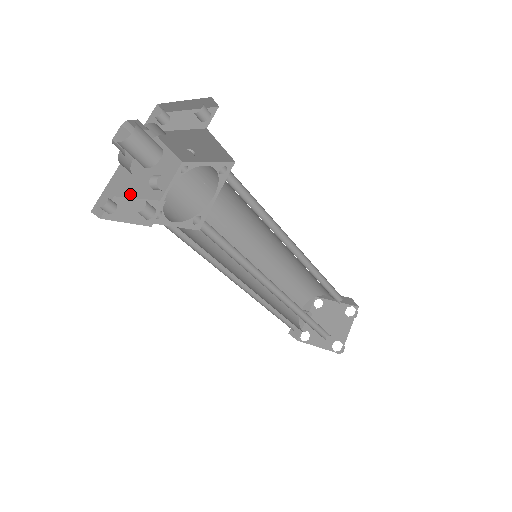
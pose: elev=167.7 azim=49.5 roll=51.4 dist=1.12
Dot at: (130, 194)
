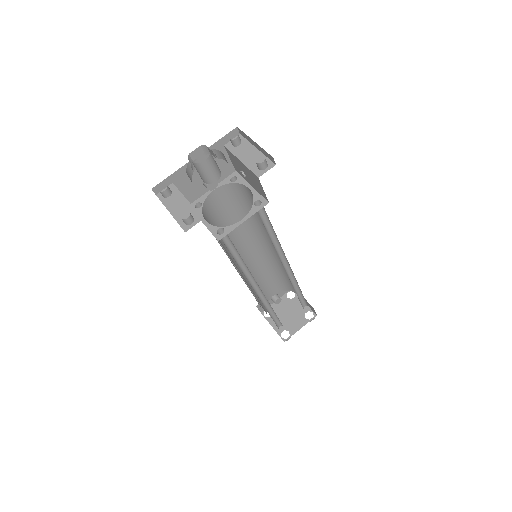
Dot at: (185, 184)
